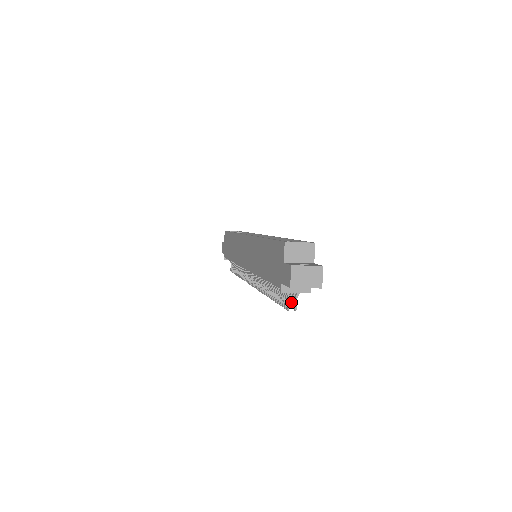
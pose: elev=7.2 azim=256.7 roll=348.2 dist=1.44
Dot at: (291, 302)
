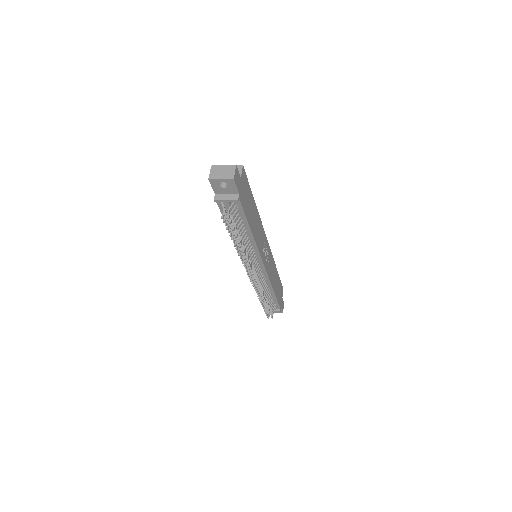
Dot at: (230, 218)
